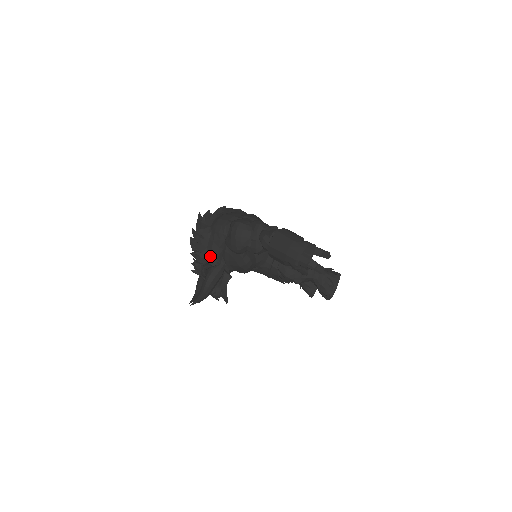
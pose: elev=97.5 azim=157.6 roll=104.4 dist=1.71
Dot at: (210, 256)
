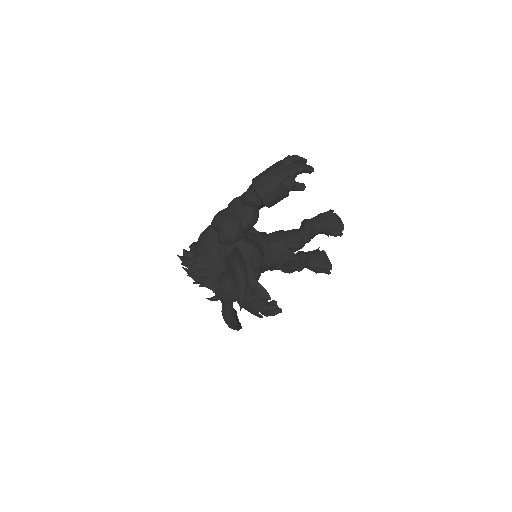
Dot at: (218, 270)
